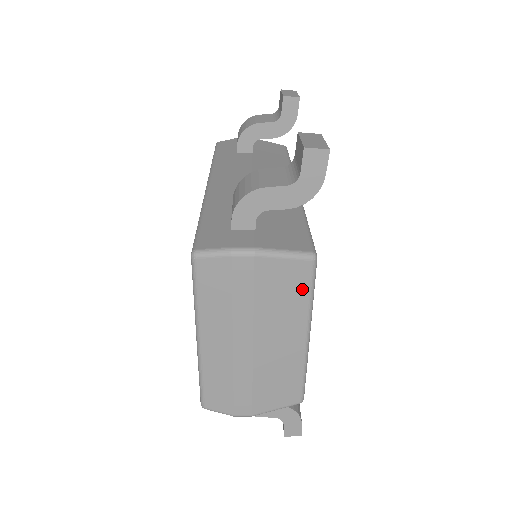
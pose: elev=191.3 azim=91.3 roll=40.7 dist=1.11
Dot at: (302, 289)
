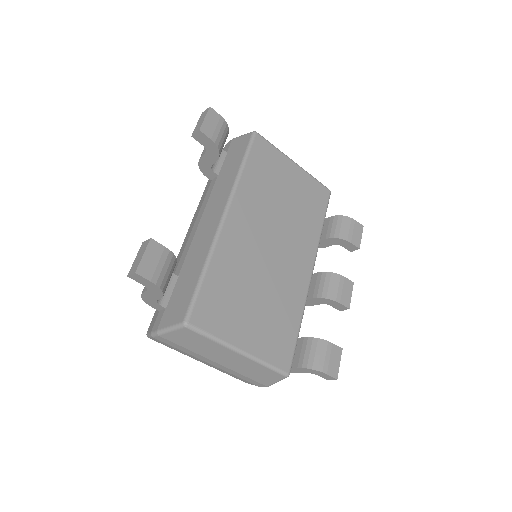
Dot at: (200, 338)
